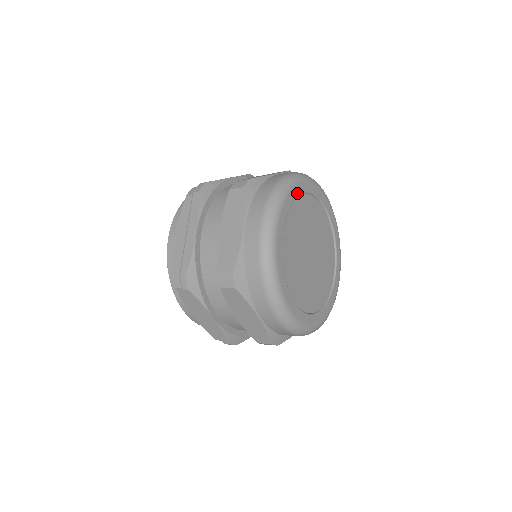
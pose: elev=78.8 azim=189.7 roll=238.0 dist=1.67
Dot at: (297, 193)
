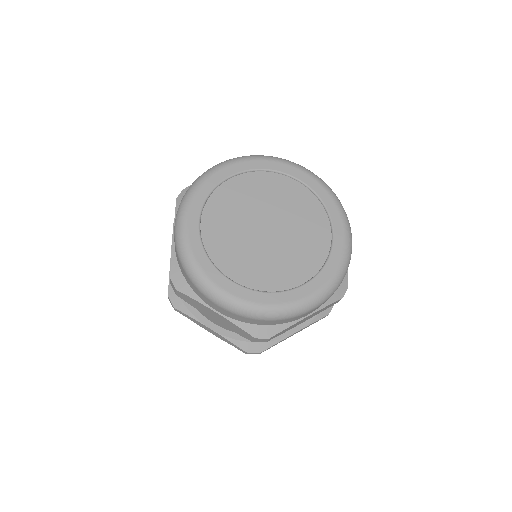
Dot at: (221, 178)
